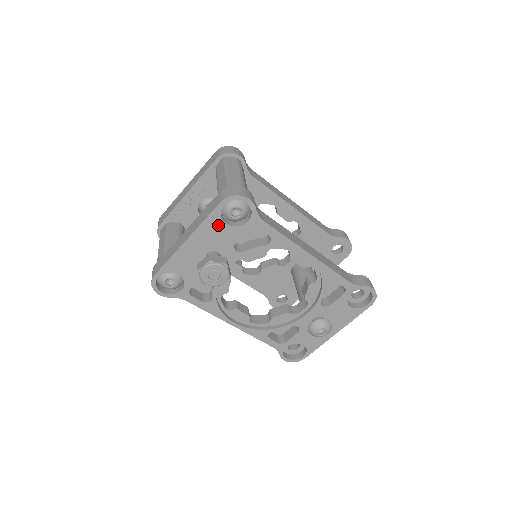
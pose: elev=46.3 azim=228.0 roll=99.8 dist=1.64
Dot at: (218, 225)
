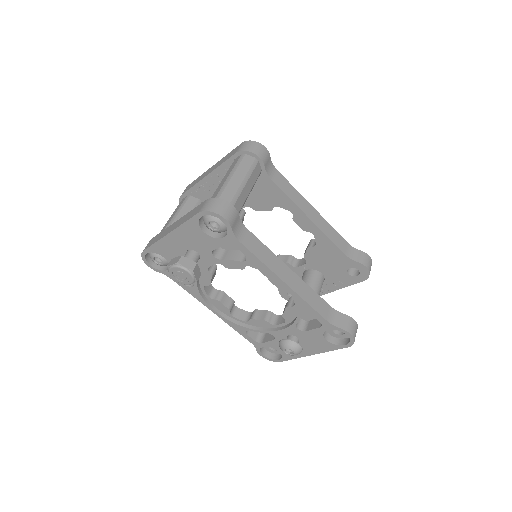
Dot at: (197, 231)
